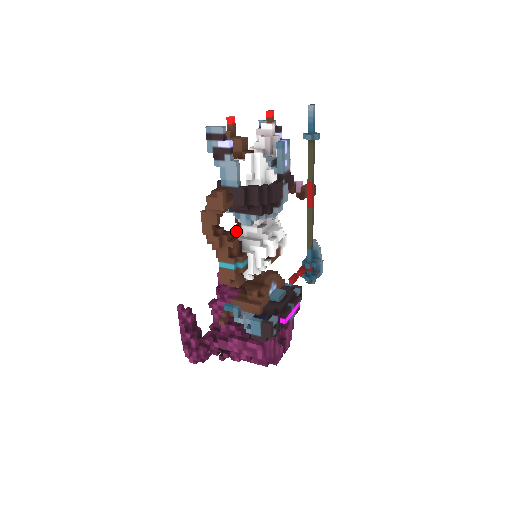
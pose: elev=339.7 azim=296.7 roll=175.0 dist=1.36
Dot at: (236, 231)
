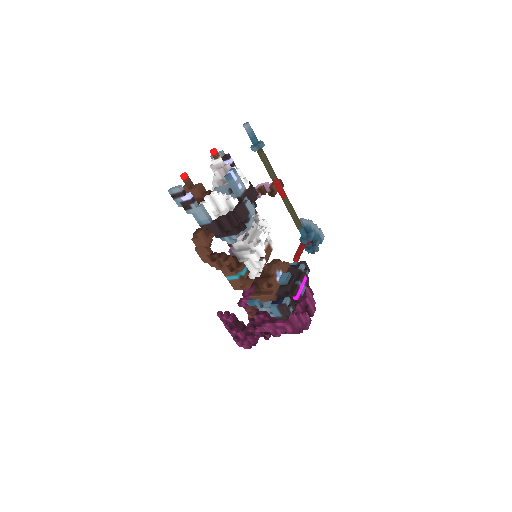
Dot at: occluded
